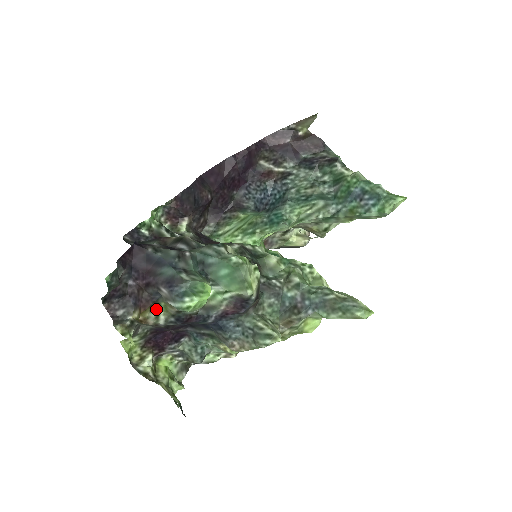
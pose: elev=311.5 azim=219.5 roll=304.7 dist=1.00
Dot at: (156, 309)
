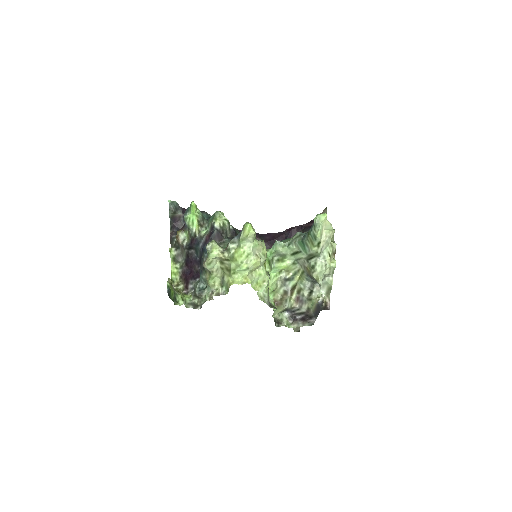
Dot at: (185, 235)
